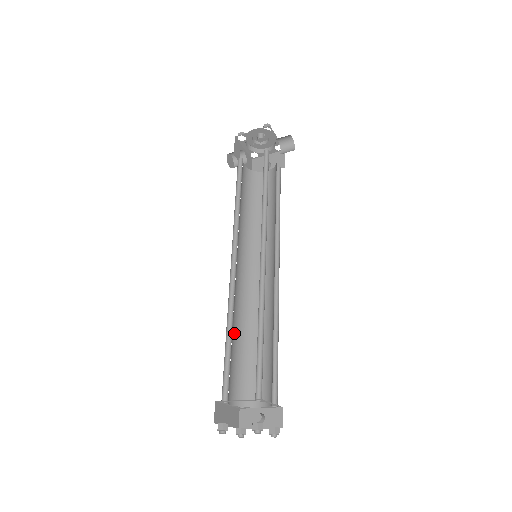
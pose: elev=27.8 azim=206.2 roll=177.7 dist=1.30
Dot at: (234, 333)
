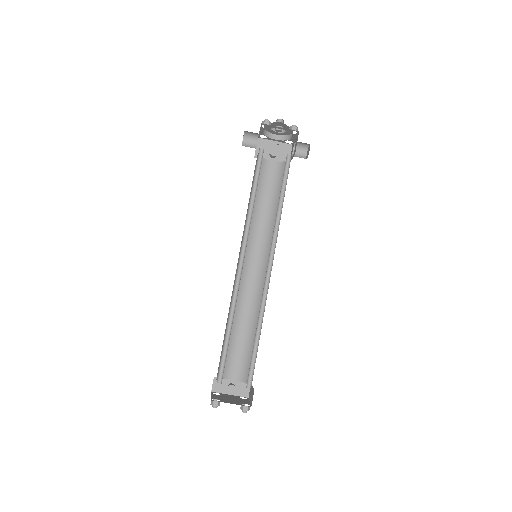
Dot at: occluded
